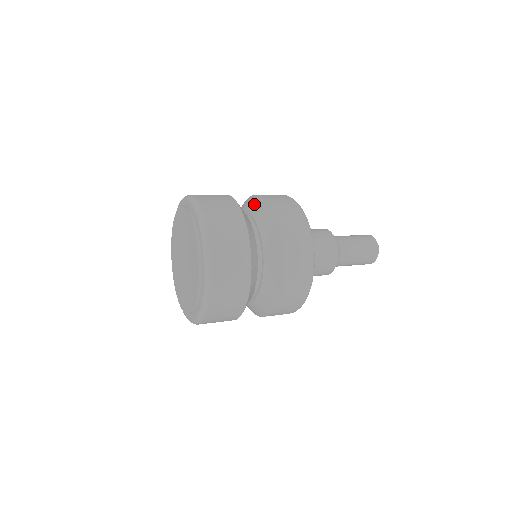
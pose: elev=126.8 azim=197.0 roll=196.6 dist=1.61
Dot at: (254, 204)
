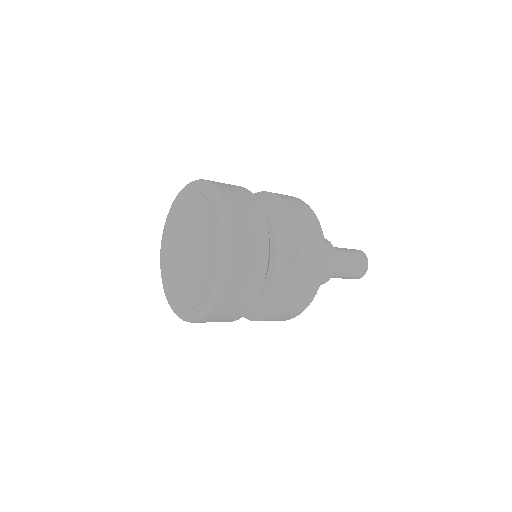
Dot at: (281, 219)
